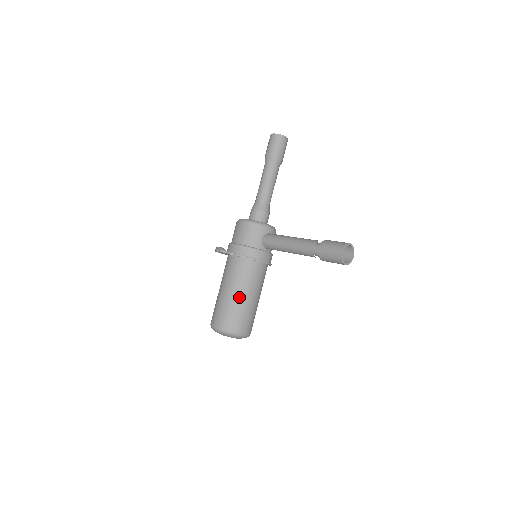
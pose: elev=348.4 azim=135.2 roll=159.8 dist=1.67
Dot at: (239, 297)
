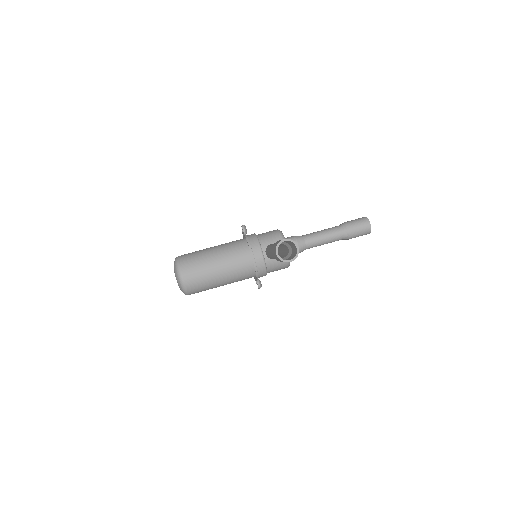
Dot at: (211, 253)
